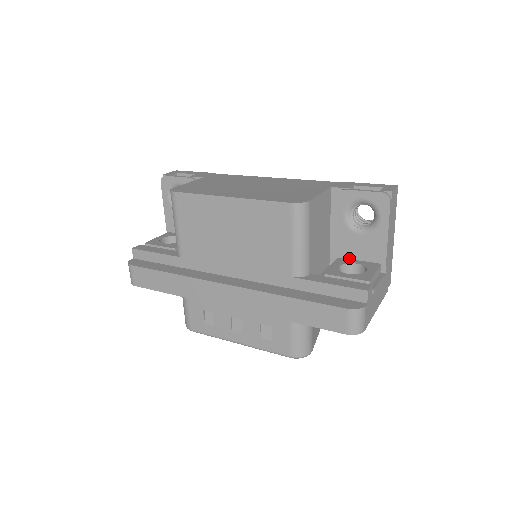
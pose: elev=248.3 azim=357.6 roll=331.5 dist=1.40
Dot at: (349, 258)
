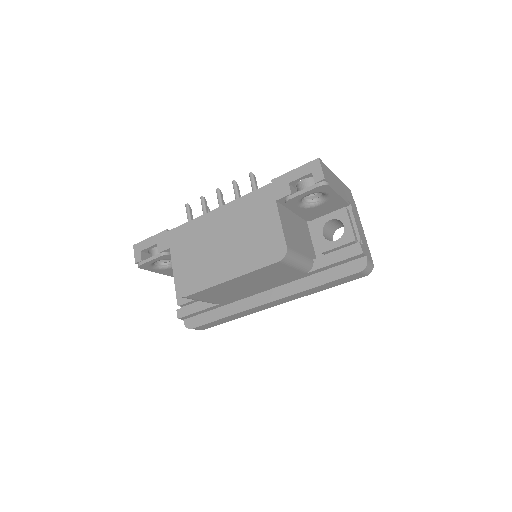
Dot at: (320, 216)
